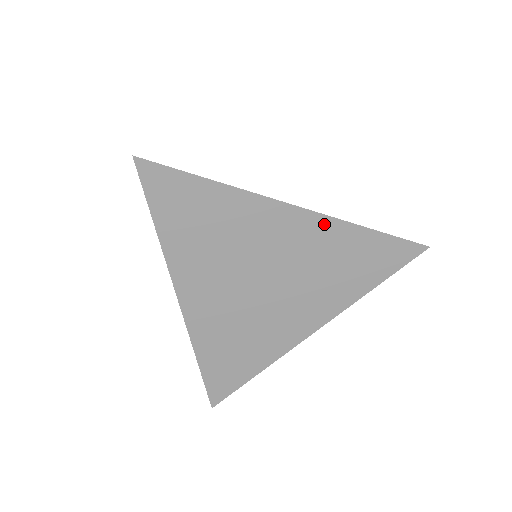
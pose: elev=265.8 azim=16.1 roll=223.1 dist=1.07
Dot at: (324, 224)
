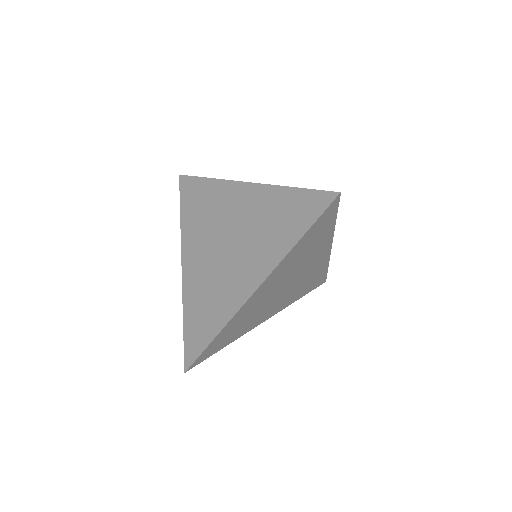
Dot at: (262, 191)
